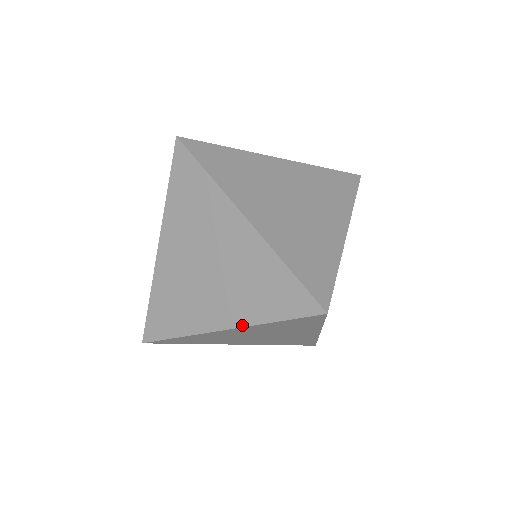
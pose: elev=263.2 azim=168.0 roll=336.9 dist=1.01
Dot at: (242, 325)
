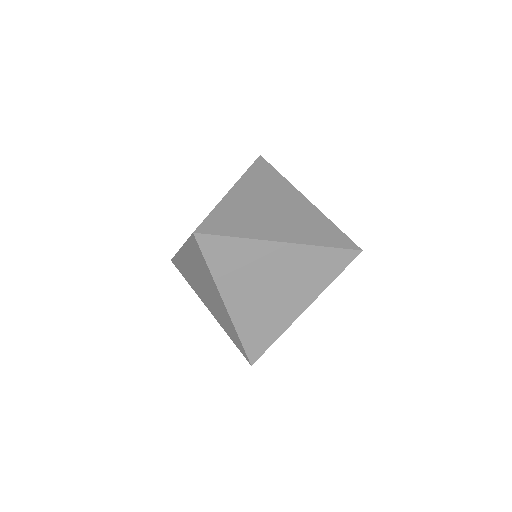
Dot at: (217, 321)
